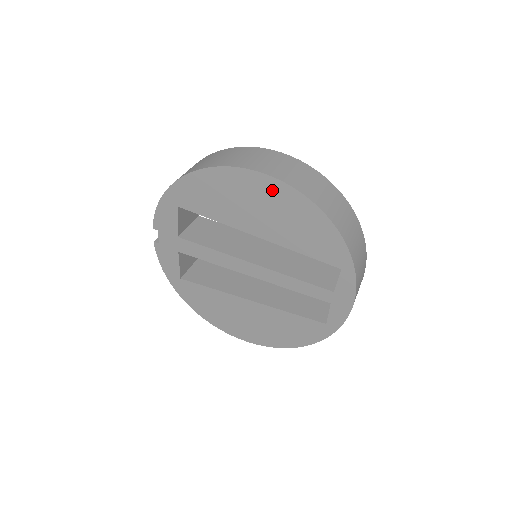
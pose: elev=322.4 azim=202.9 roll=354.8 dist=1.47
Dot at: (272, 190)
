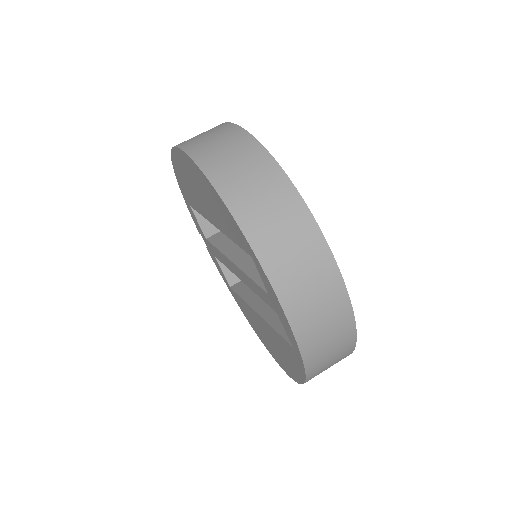
Dot at: (187, 164)
